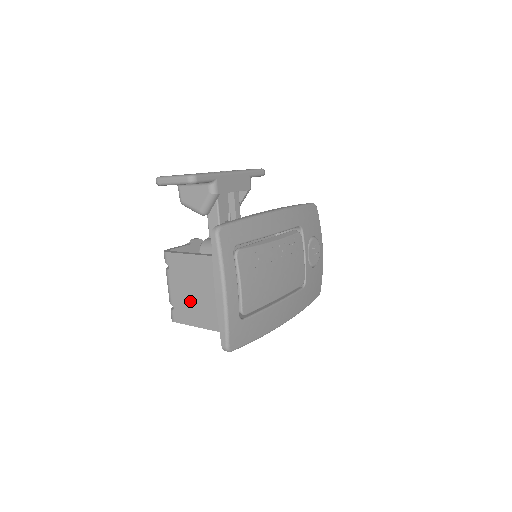
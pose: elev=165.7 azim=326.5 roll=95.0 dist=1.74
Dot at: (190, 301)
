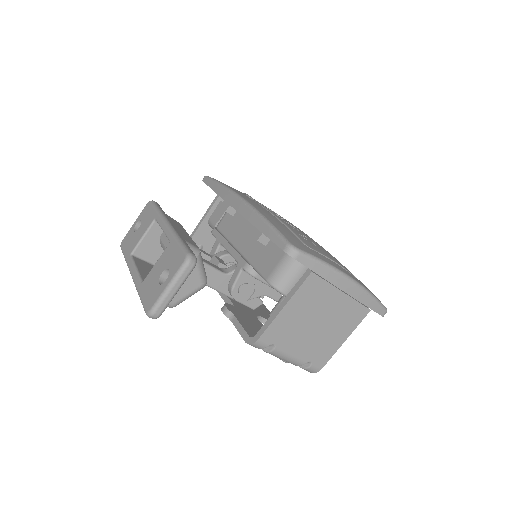
Dot at: (322, 334)
